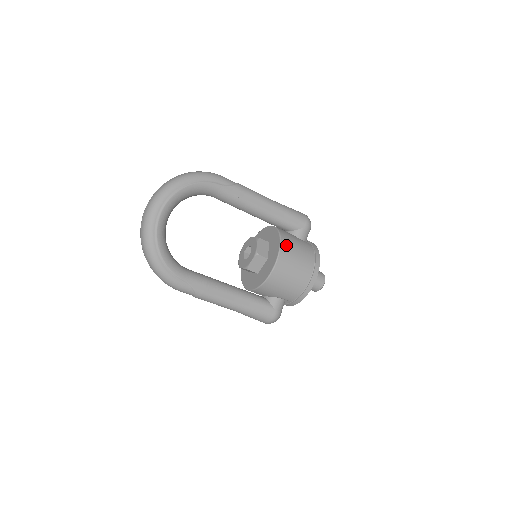
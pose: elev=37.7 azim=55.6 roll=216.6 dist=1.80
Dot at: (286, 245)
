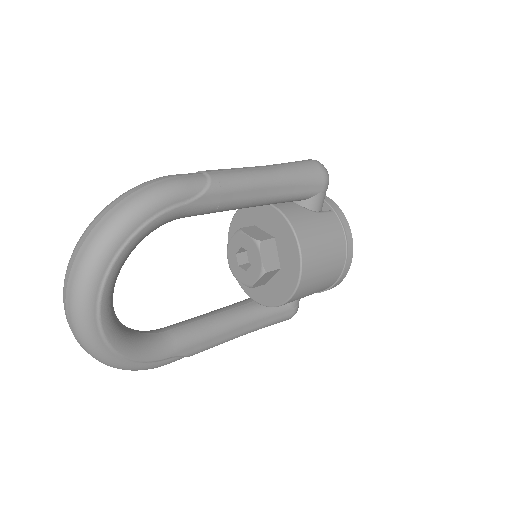
Dot at: (308, 249)
